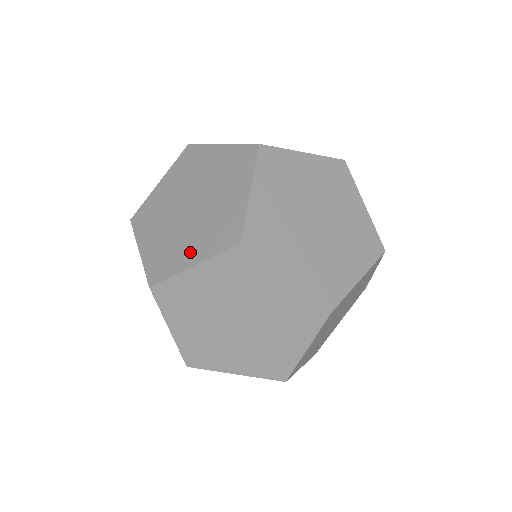
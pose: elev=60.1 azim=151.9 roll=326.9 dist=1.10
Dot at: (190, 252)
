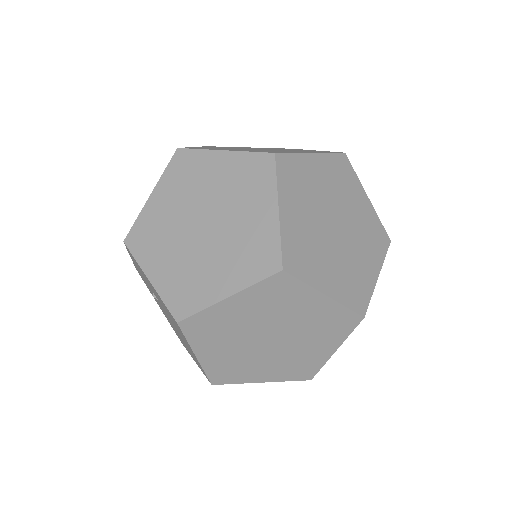
Dot at: (220, 281)
